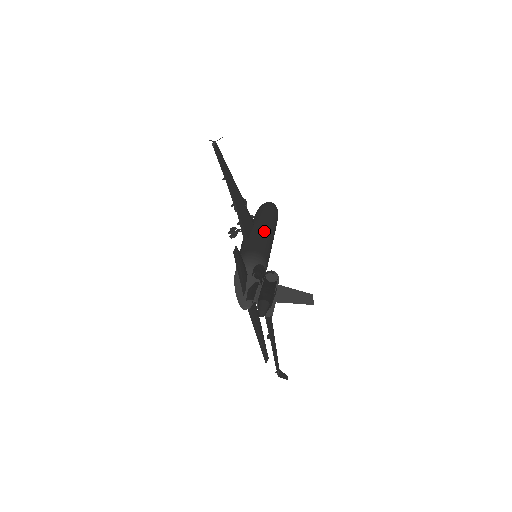
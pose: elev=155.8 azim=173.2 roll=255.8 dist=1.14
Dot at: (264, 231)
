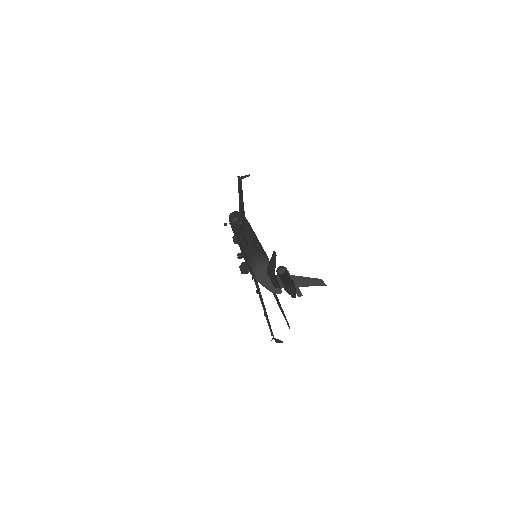
Dot at: (254, 237)
